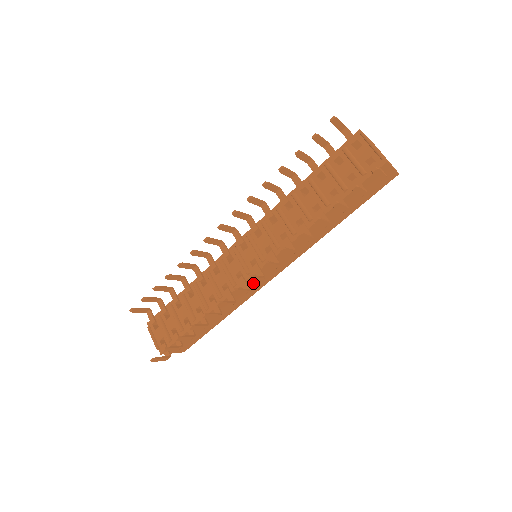
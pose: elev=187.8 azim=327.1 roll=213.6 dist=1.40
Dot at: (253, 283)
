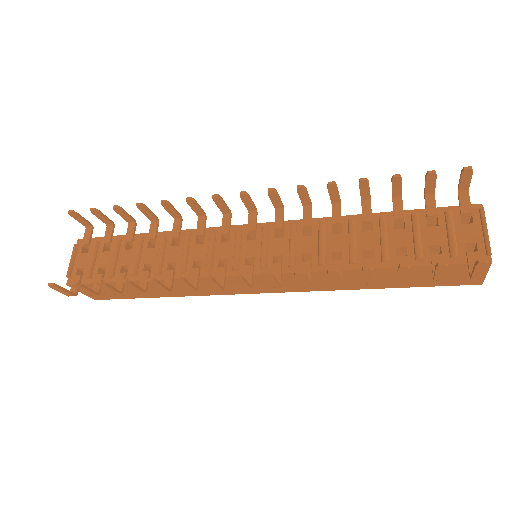
Dot at: (231, 283)
